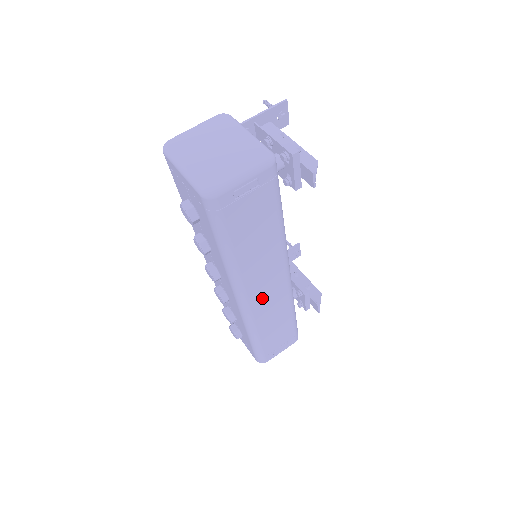
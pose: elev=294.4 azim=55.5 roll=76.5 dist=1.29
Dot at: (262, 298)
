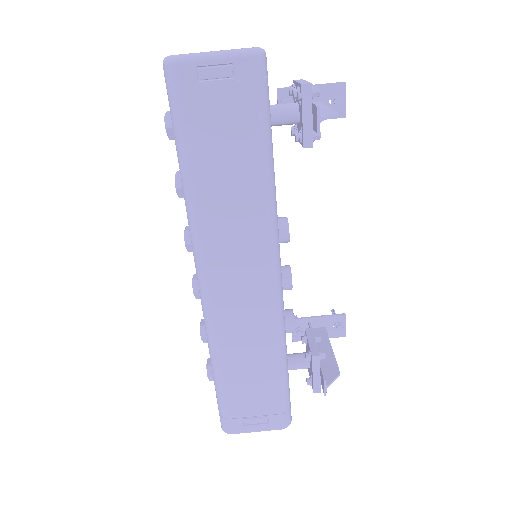
Dot at: (230, 290)
